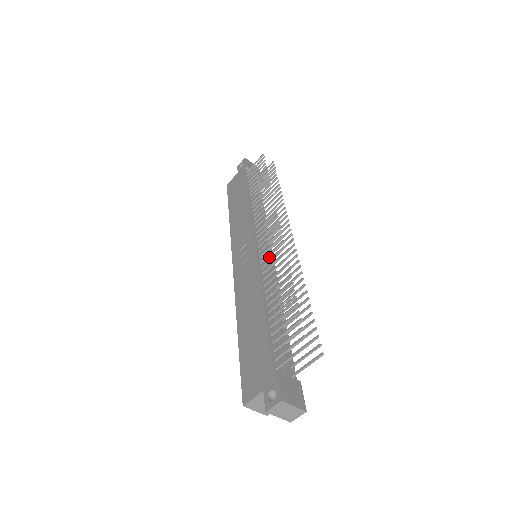
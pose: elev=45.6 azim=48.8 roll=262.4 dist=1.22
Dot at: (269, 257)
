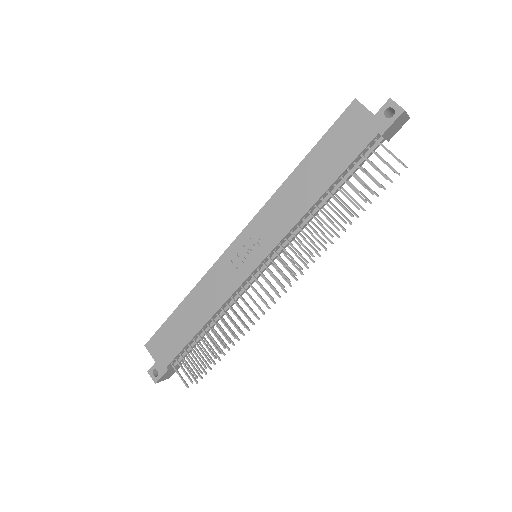
Dot at: occluded
